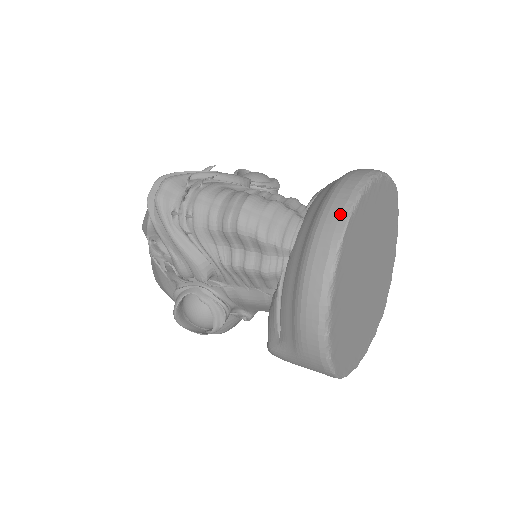
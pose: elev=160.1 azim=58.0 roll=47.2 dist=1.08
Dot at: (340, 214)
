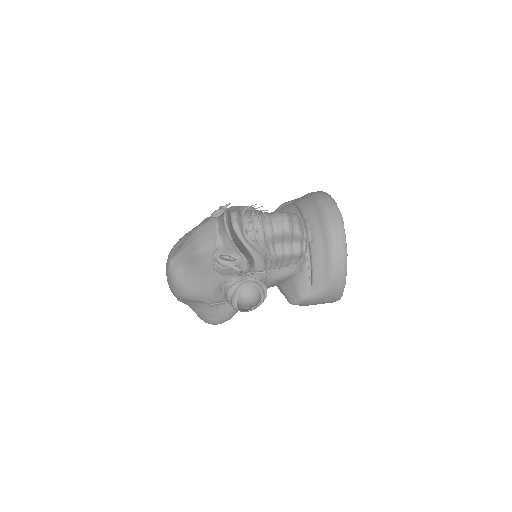
Dot at: (336, 212)
